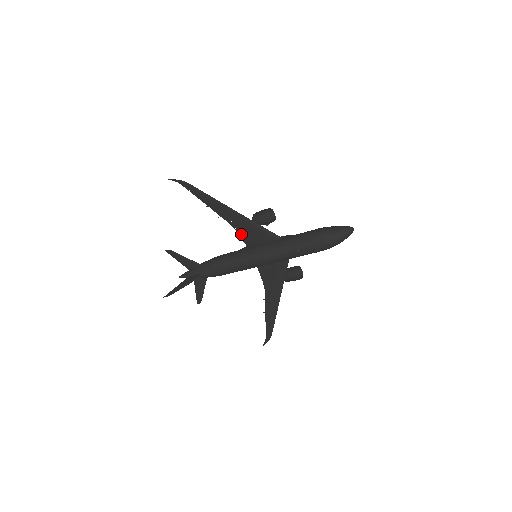
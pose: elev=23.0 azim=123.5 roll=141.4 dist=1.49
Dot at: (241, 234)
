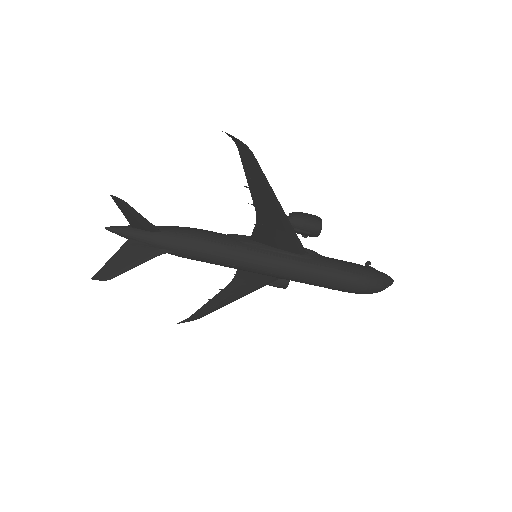
Dot at: (259, 229)
